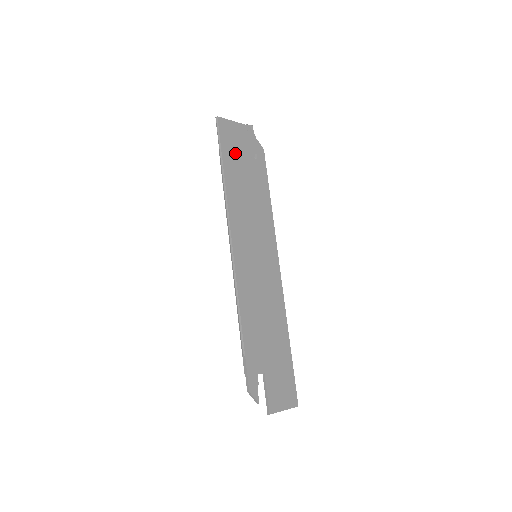
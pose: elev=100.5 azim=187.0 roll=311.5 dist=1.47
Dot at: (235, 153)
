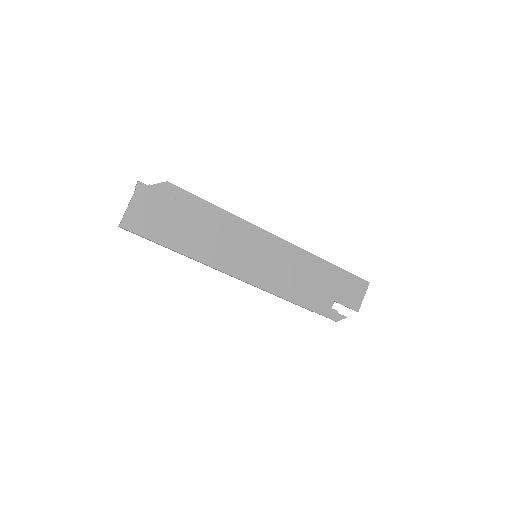
Dot at: (161, 225)
